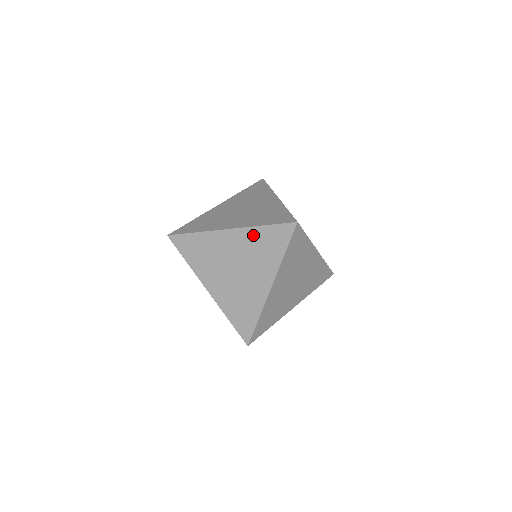
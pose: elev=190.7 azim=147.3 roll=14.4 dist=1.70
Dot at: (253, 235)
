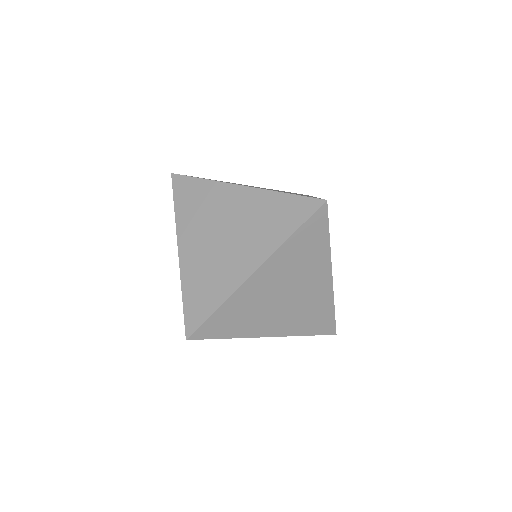
Dot at: (266, 200)
